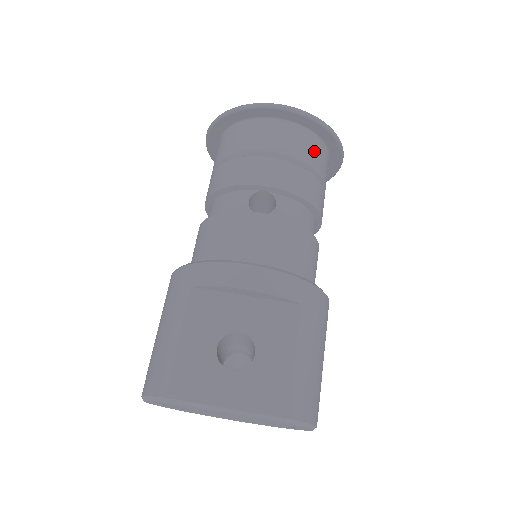
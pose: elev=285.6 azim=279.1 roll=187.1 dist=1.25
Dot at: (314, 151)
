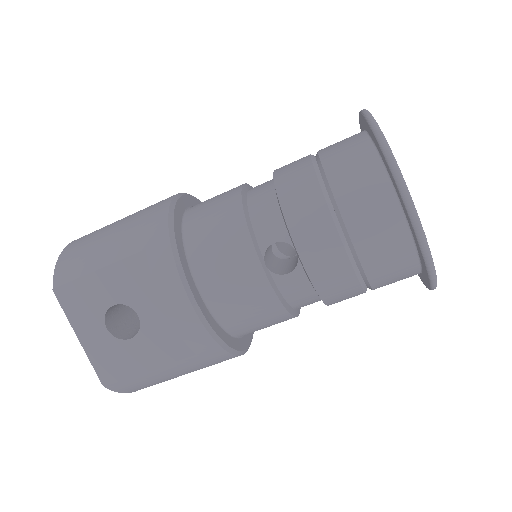
Dot at: (394, 271)
